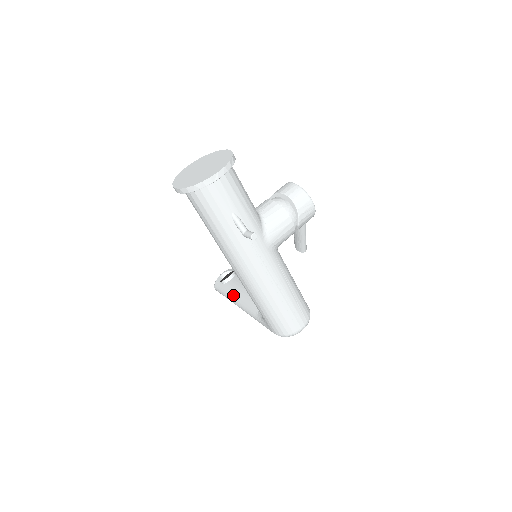
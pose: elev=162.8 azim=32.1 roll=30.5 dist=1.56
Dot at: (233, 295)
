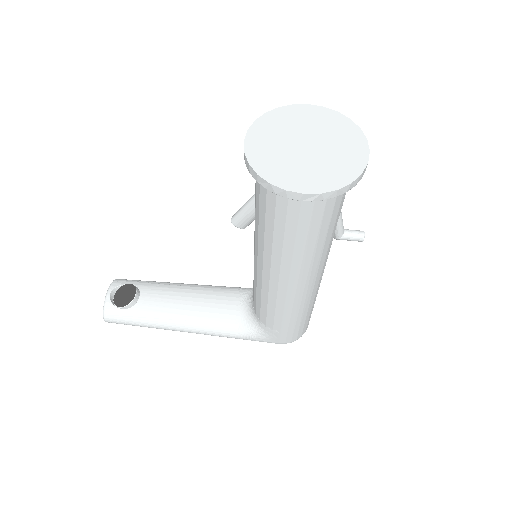
Dot at: (166, 319)
